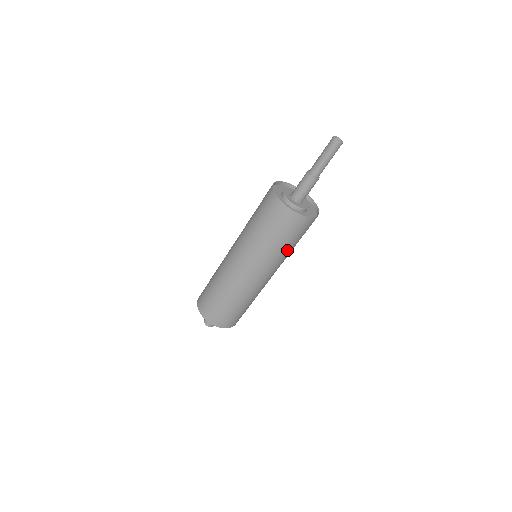
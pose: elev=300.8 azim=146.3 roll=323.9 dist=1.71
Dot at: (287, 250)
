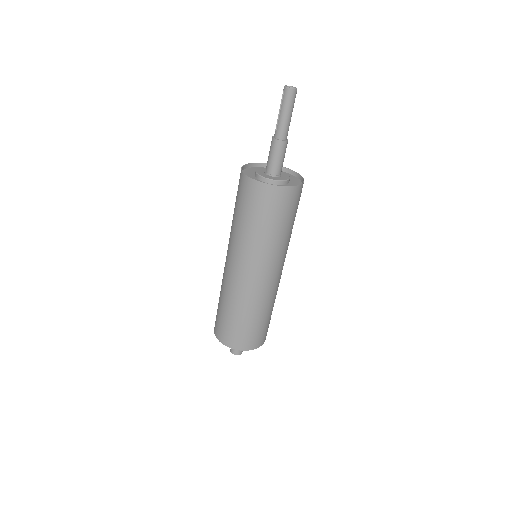
Dot at: (269, 235)
